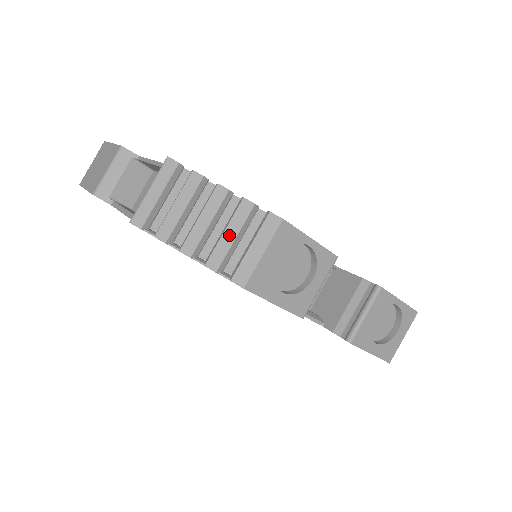
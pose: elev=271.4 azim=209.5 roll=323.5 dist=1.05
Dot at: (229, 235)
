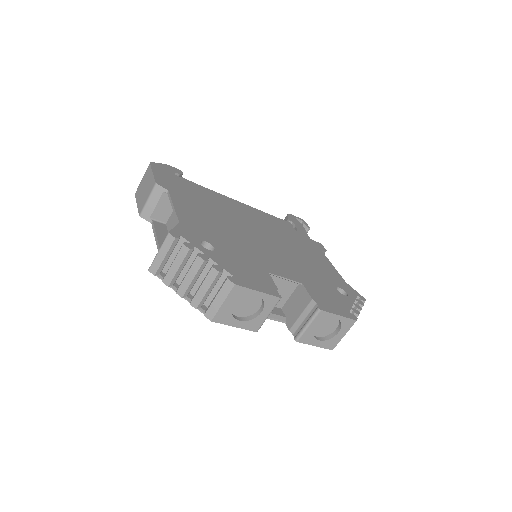
Dot at: (204, 288)
